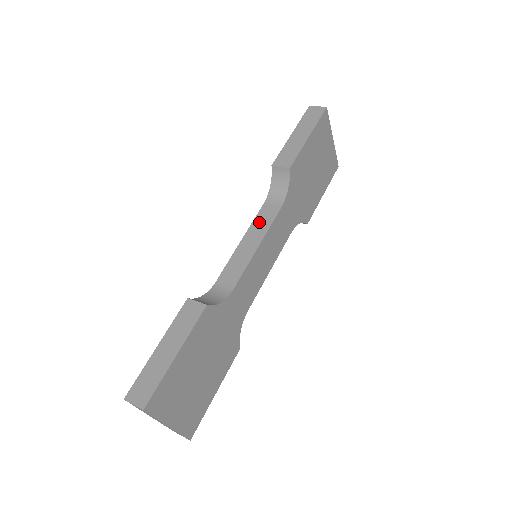
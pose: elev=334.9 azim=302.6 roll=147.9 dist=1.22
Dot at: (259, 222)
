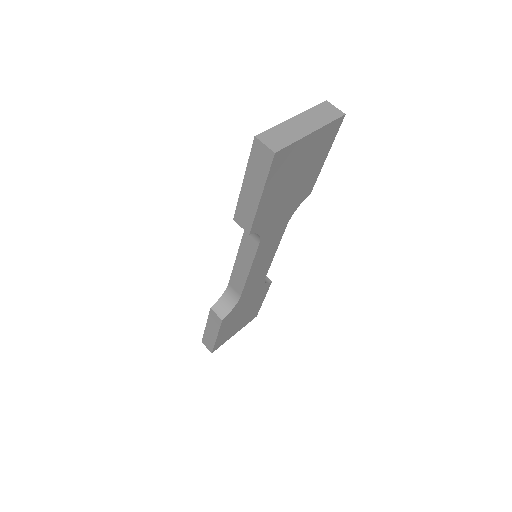
Dot at: (245, 249)
